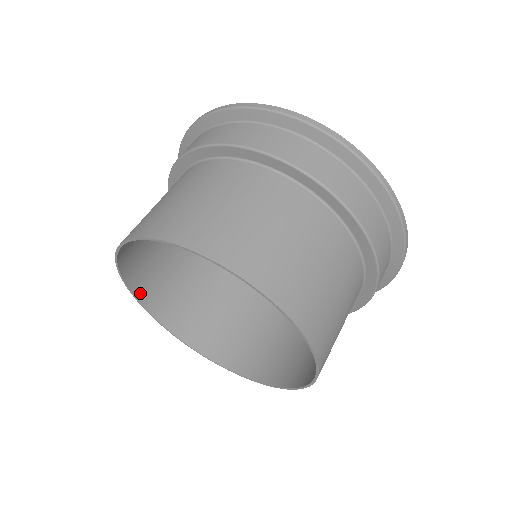
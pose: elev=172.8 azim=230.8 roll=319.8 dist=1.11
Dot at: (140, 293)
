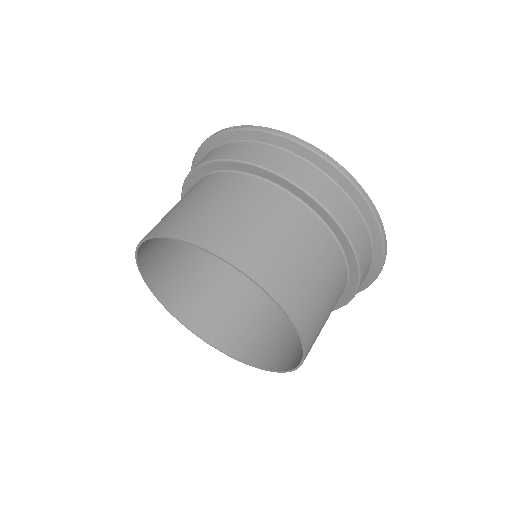
Dot at: (171, 306)
